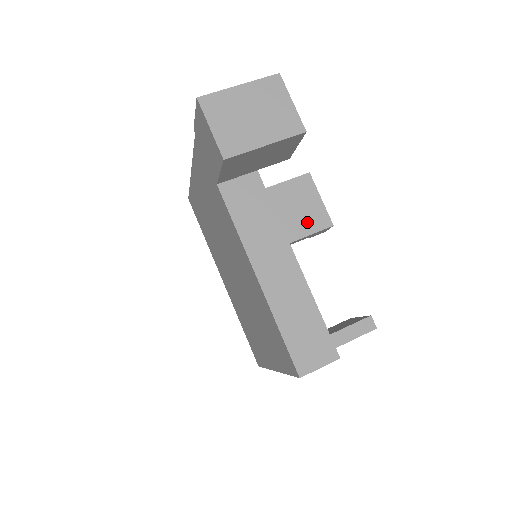
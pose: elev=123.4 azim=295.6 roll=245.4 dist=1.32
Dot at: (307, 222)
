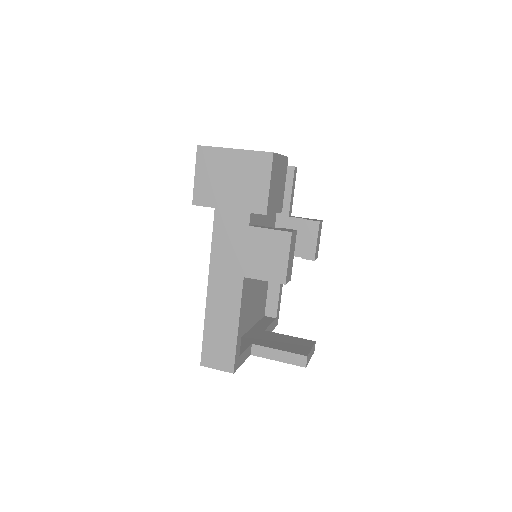
Dot at: (266, 270)
